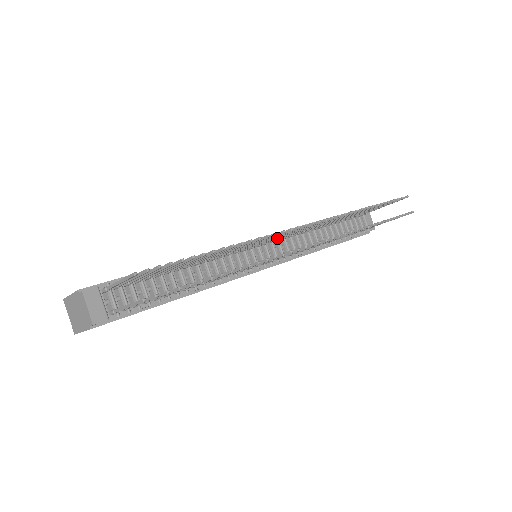
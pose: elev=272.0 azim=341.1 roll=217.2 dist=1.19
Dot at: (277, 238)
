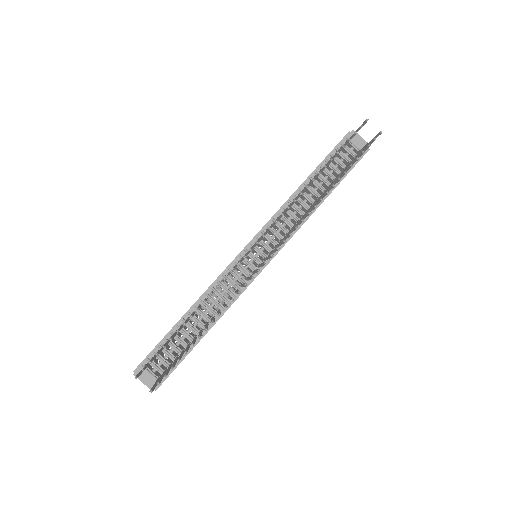
Dot at: occluded
